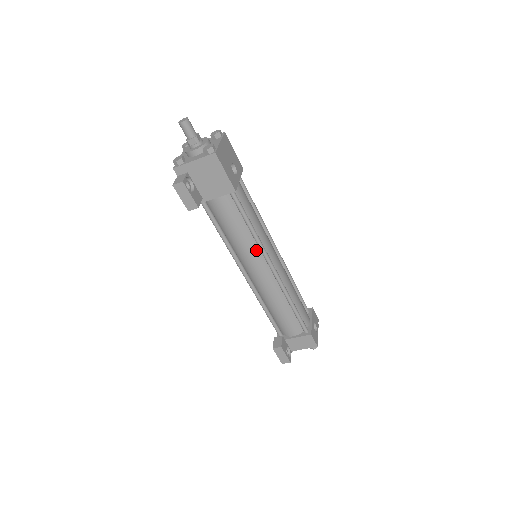
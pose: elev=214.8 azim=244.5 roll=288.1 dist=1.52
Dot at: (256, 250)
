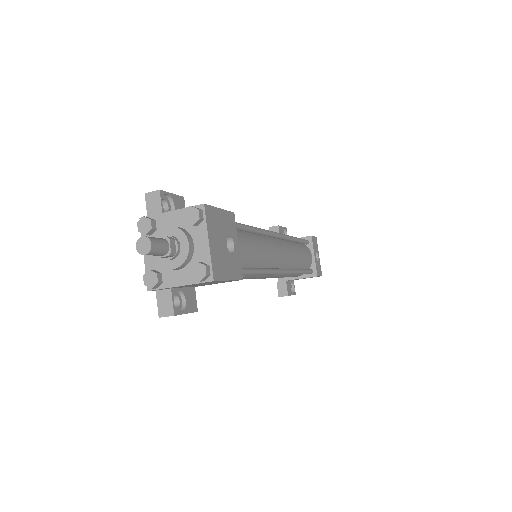
Dot at: occluded
